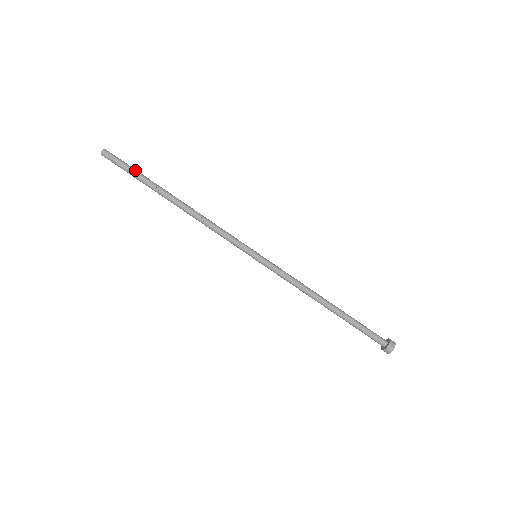
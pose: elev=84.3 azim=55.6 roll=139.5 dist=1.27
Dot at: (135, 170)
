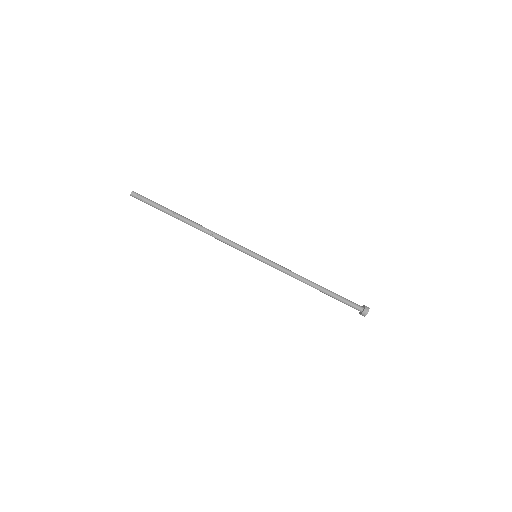
Dot at: (157, 204)
